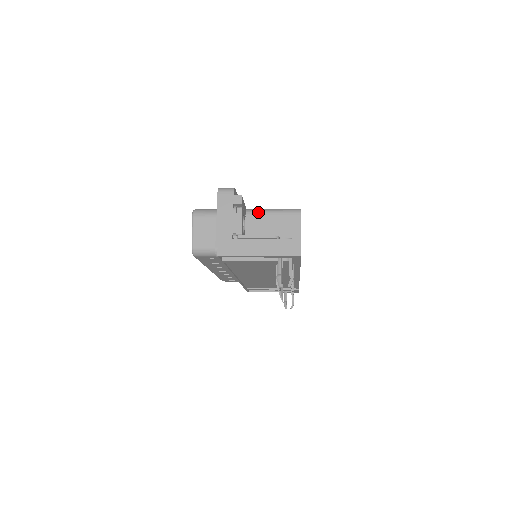
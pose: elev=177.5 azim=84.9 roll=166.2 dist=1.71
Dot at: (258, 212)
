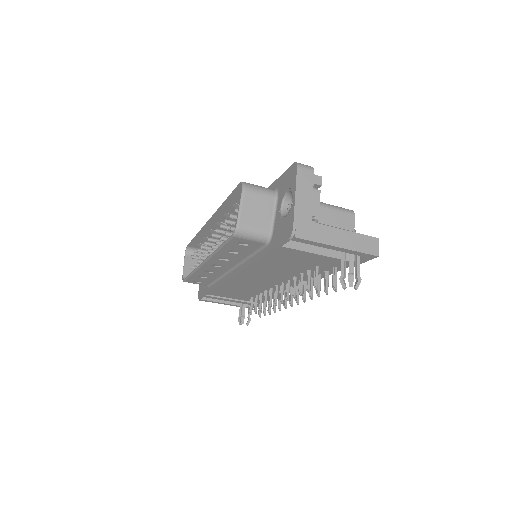
Dot at: occluded
